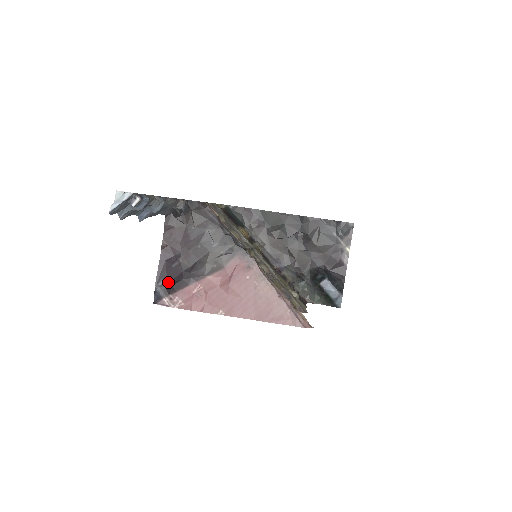
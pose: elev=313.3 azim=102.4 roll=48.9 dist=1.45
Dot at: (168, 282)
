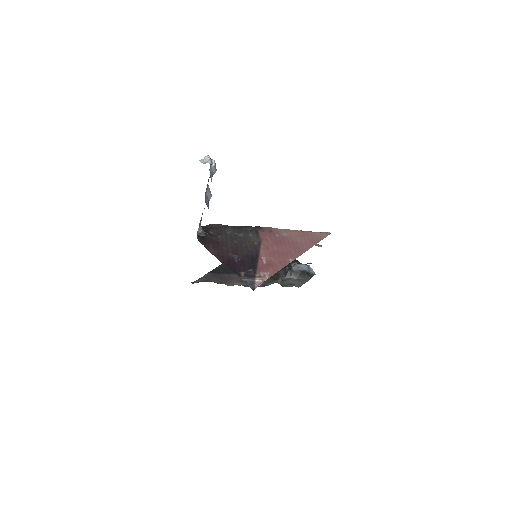
Dot at: (245, 270)
